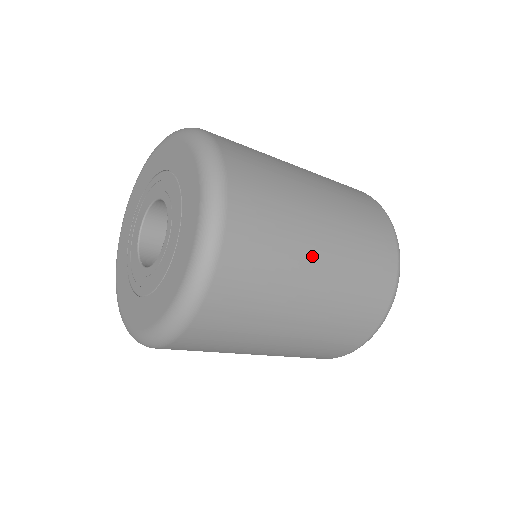
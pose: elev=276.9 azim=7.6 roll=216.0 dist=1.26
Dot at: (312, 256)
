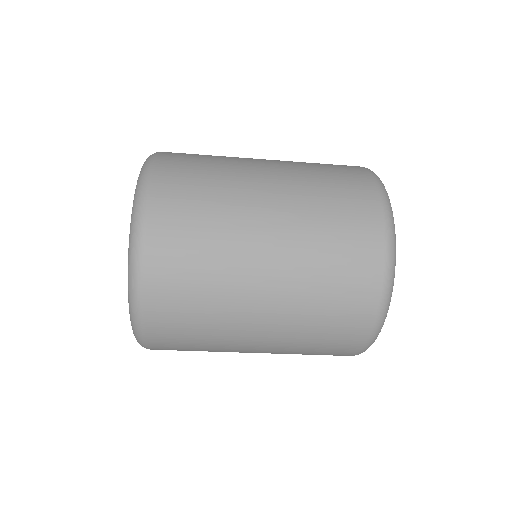
Dot at: (253, 210)
